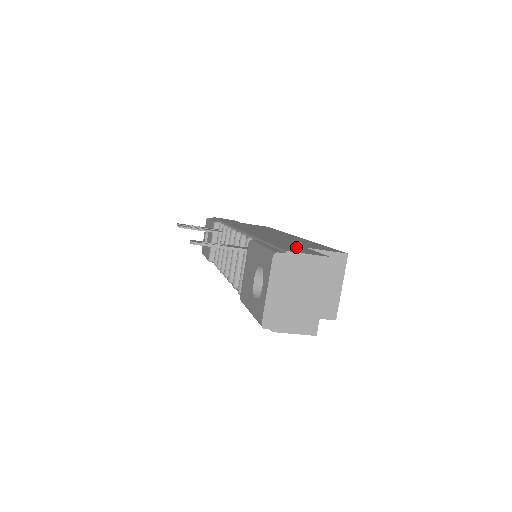
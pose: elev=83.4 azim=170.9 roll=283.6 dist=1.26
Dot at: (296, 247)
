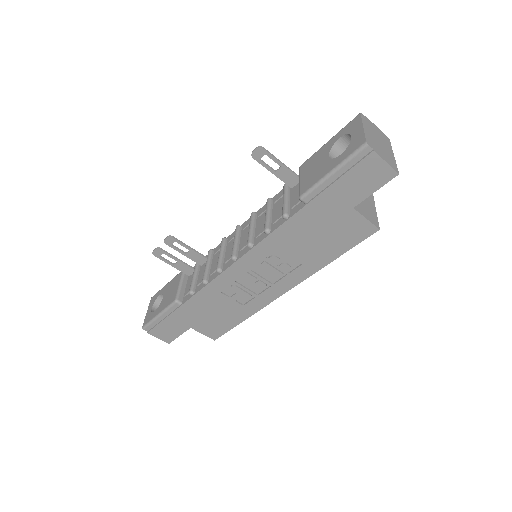
Dot at: occluded
